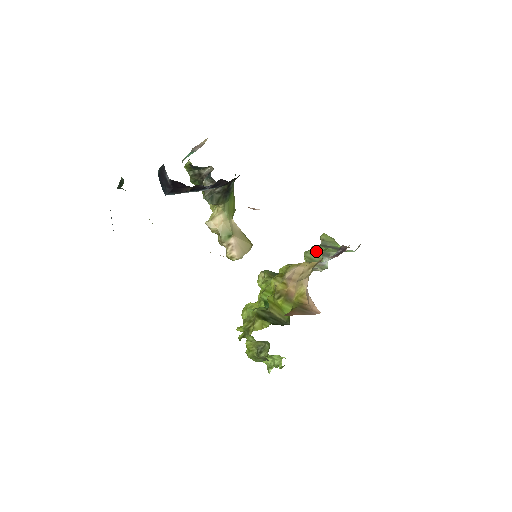
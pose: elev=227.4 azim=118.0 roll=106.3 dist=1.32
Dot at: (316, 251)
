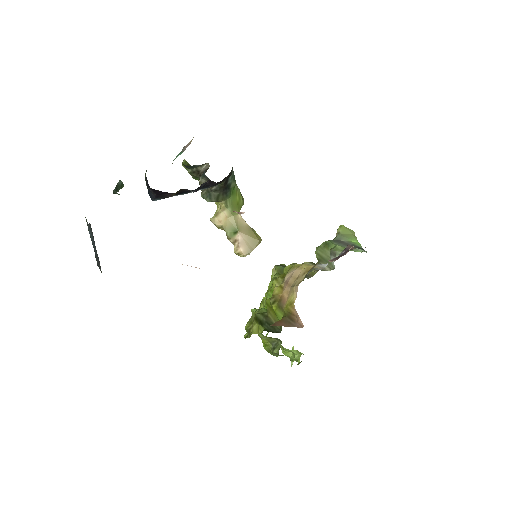
Dot at: (325, 248)
